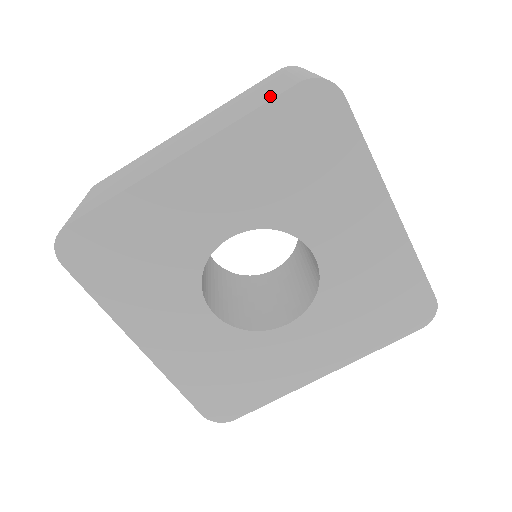
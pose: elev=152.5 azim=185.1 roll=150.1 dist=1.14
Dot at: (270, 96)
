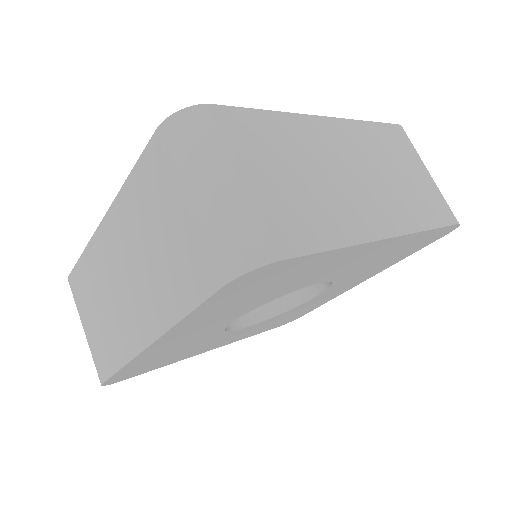
Dot at: (194, 284)
